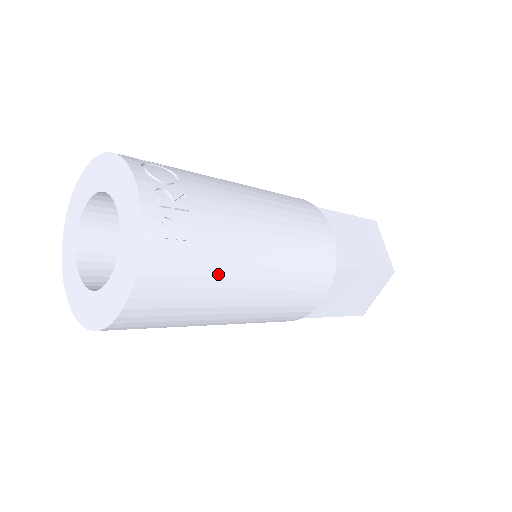
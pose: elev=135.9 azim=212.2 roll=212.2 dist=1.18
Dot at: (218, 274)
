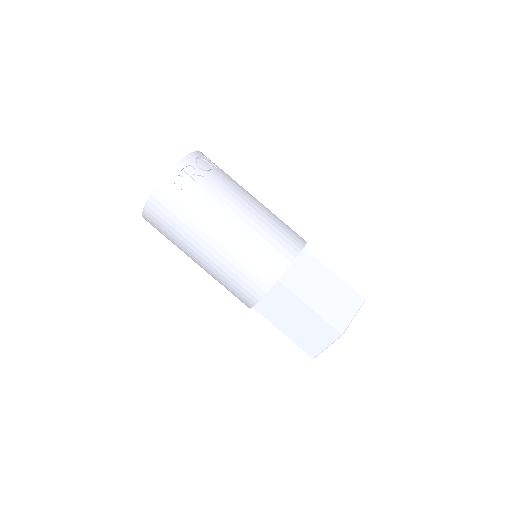
Dot at: (192, 219)
